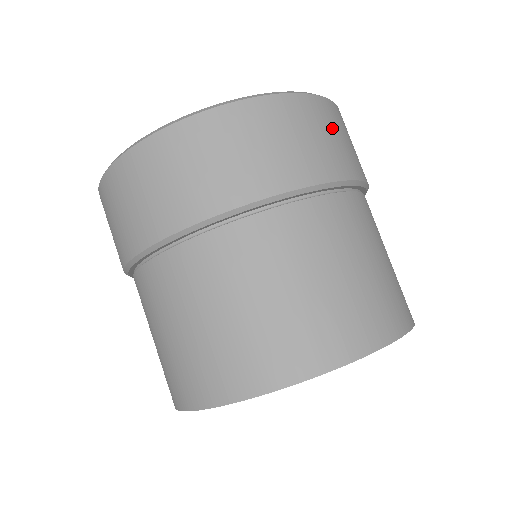
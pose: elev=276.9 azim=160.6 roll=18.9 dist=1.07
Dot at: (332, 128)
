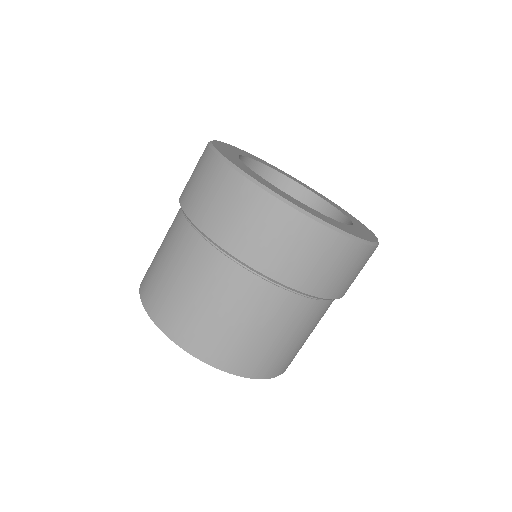
Dot at: (281, 235)
